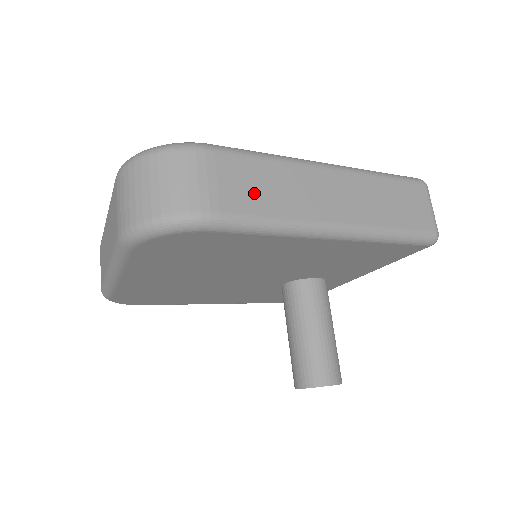
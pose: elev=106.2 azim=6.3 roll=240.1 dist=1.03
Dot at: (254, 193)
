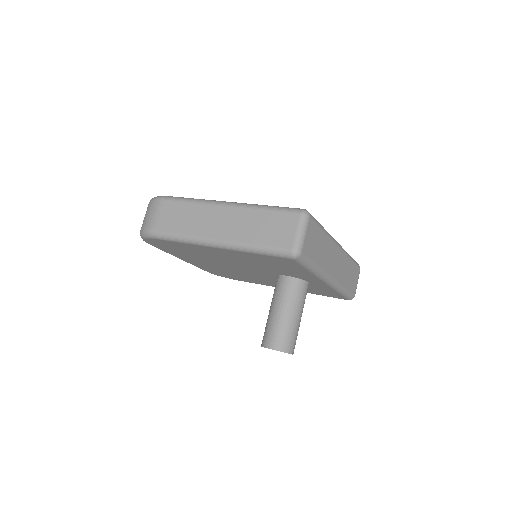
Dot at: (175, 221)
